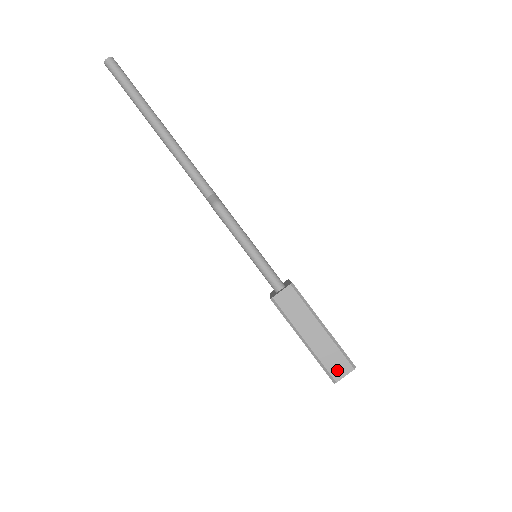
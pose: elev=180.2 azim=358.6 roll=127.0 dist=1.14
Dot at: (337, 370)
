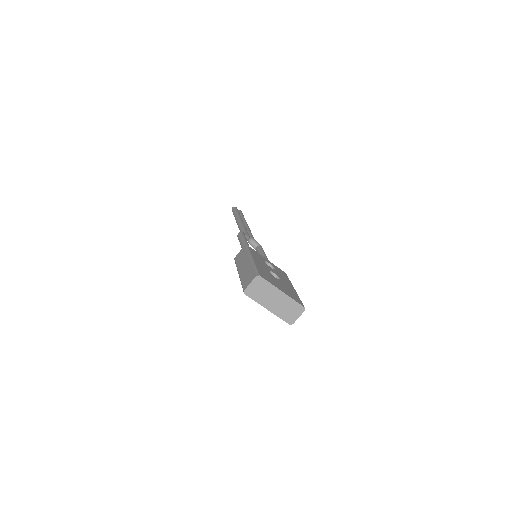
Dot at: (247, 282)
